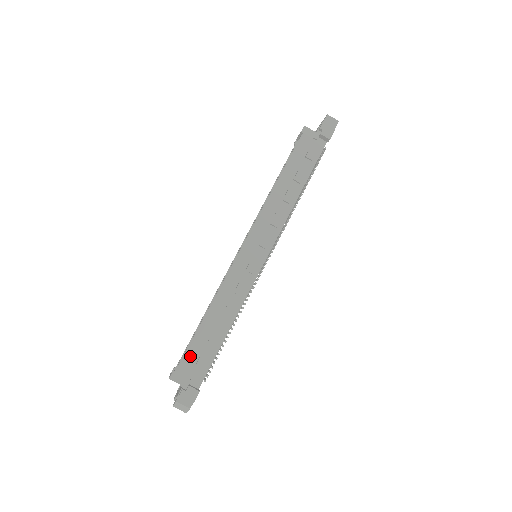
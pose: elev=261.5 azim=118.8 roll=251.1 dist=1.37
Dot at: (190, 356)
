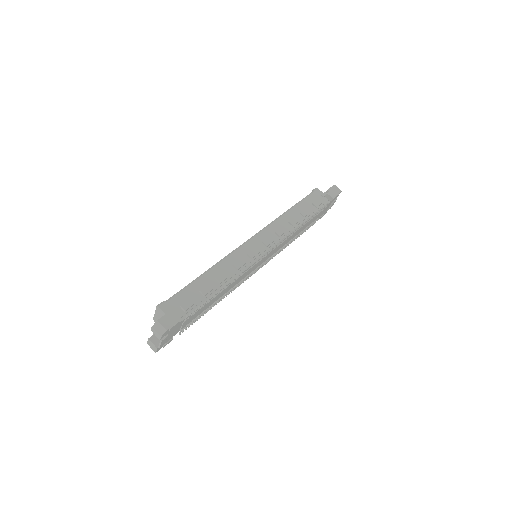
Dot at: (181, 295)
